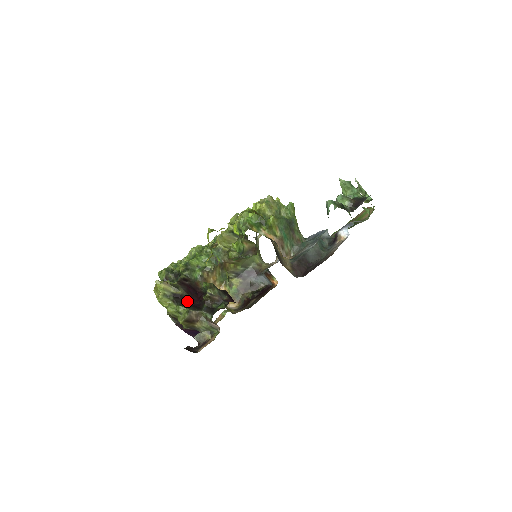
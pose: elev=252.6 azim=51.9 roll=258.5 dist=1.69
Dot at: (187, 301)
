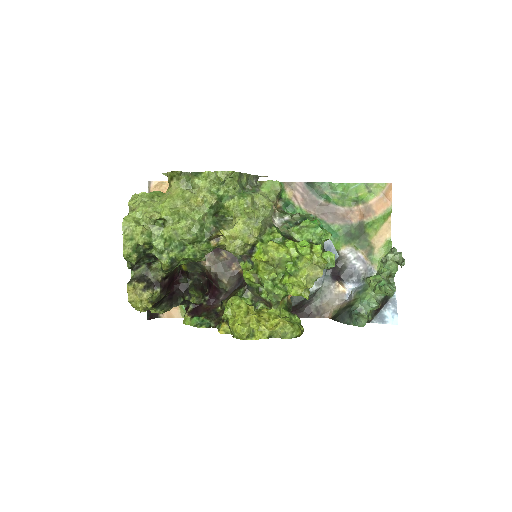
Dot at: (164, 298)
